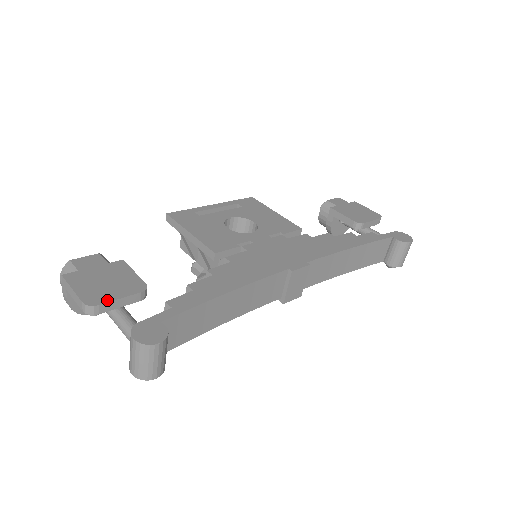
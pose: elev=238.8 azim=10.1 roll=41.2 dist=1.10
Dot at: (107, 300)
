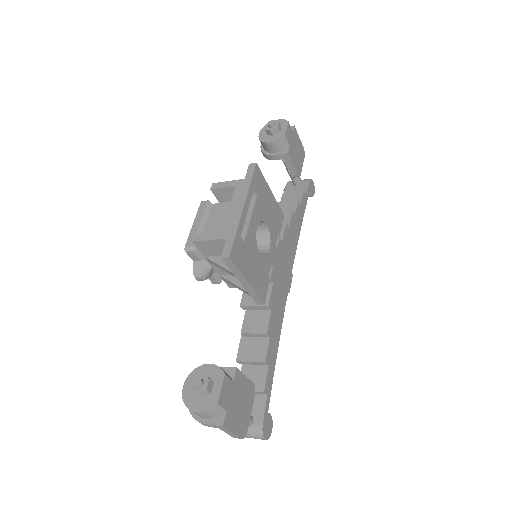
Dot at: (248, 423)
